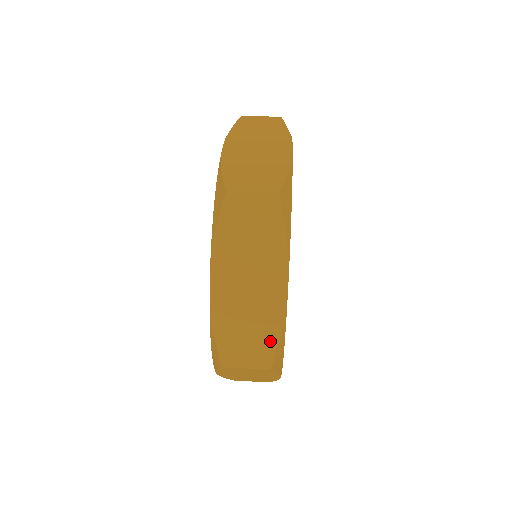
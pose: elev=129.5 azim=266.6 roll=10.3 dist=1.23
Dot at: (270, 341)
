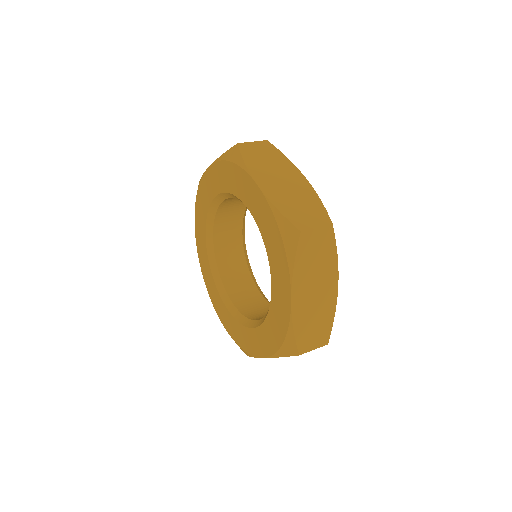
Dot at: (319, 208)
